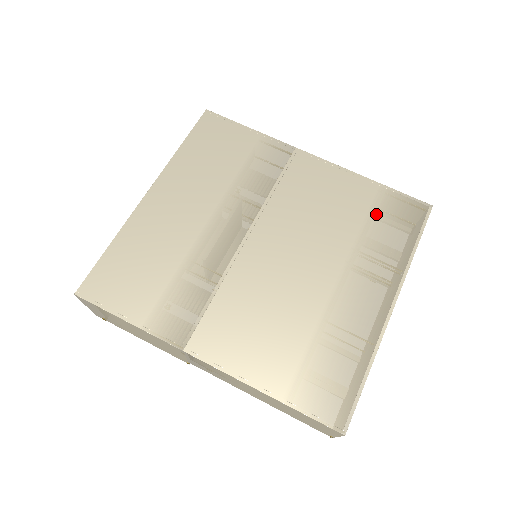
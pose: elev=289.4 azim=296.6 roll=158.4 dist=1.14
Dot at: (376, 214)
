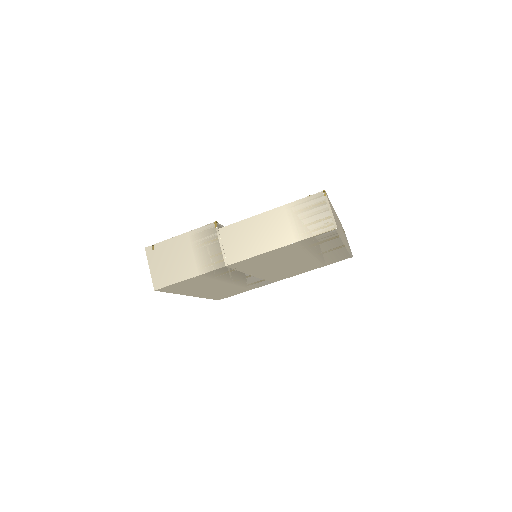
Dot at: (306, 246)
